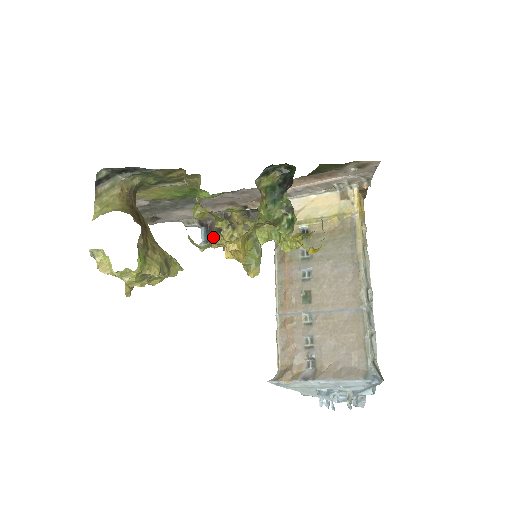
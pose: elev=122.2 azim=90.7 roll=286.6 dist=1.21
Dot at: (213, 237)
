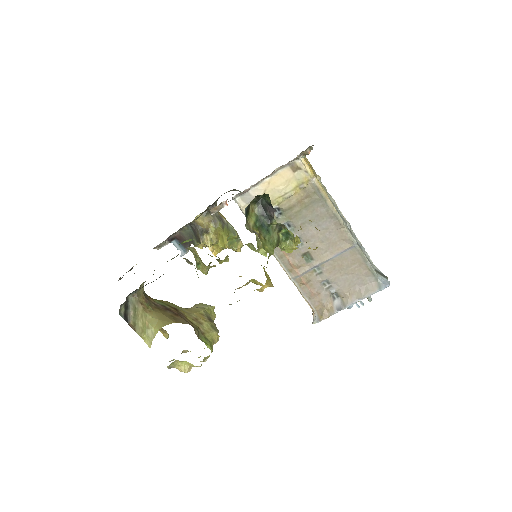
Dot at: (188, 243)
